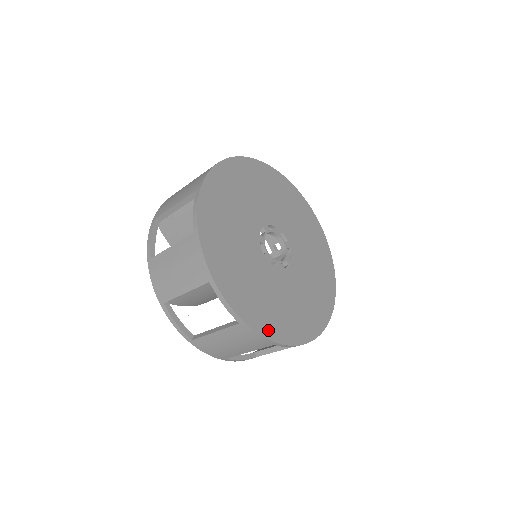
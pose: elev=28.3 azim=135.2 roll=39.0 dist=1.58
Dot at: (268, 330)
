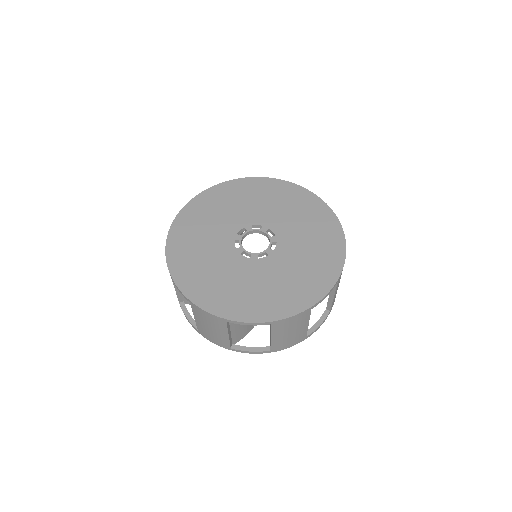
Dot at: (295, 307)
